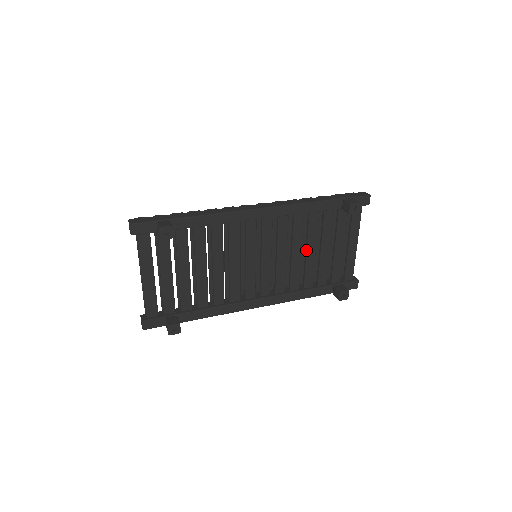
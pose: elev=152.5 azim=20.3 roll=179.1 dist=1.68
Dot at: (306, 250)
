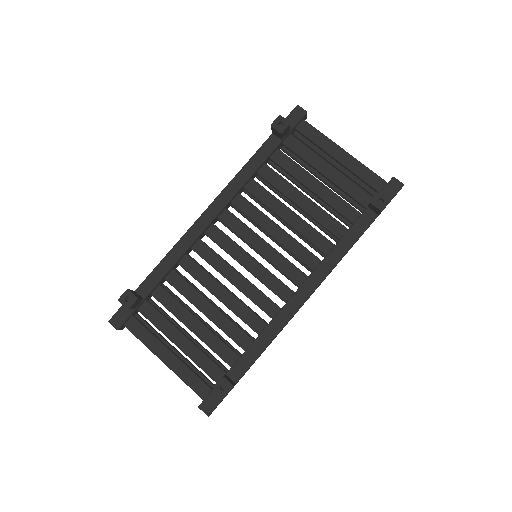
Dot at: occluded
